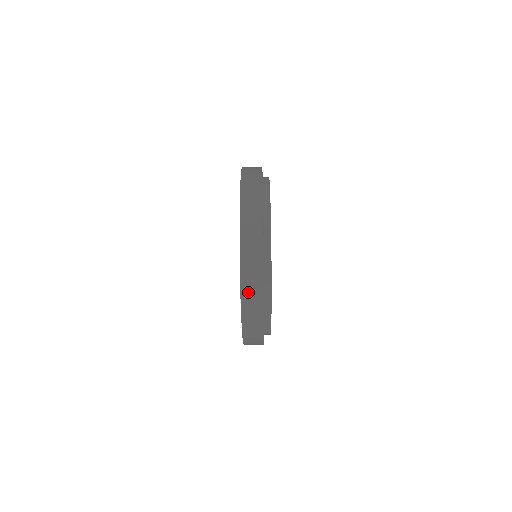
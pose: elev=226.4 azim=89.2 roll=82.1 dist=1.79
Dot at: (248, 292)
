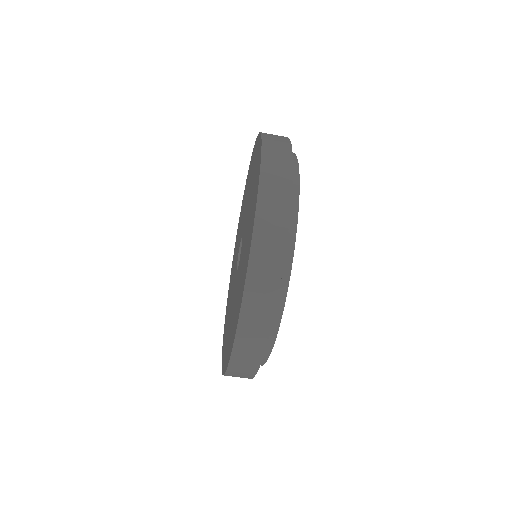
Dot at: (251, 314)
